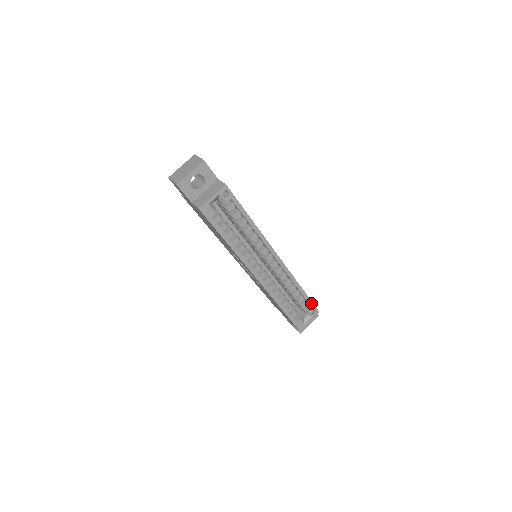
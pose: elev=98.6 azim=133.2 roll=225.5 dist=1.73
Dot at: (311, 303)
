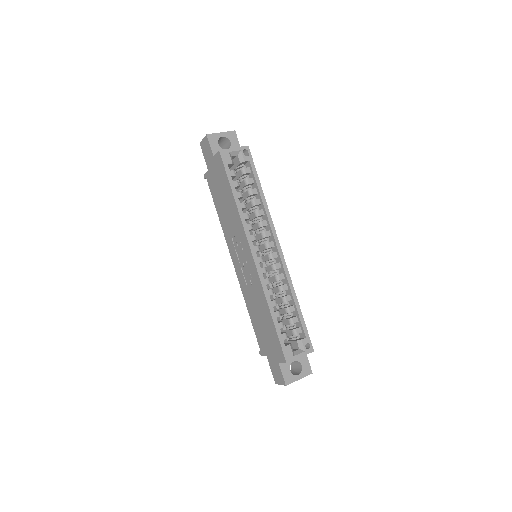
Dot at: (306, 331)
